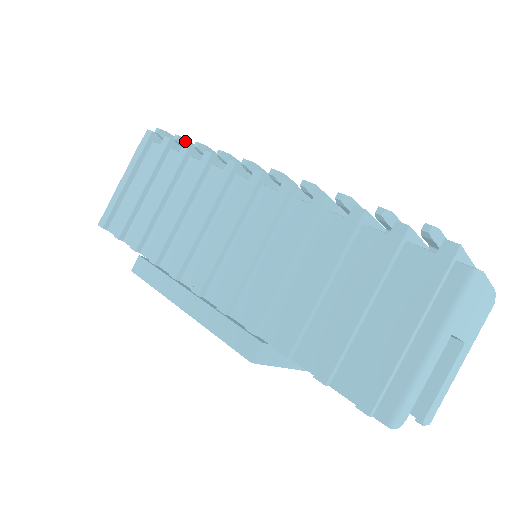
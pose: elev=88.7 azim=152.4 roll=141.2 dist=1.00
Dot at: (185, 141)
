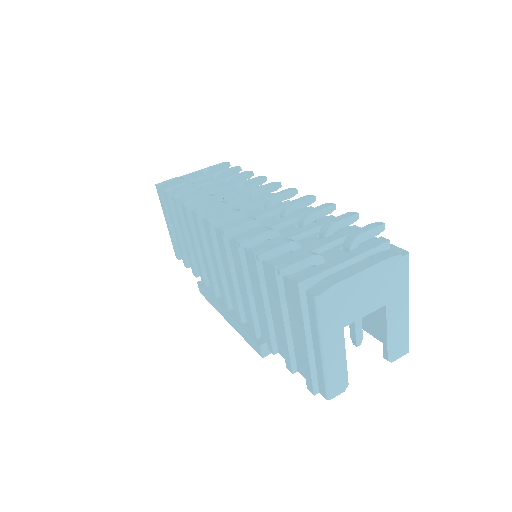
Dot at: (173, 191)
